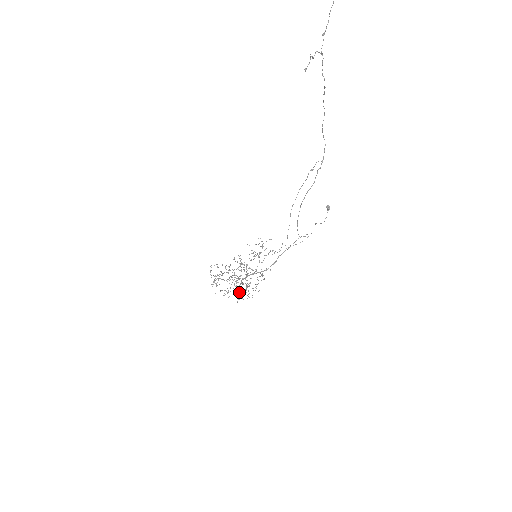
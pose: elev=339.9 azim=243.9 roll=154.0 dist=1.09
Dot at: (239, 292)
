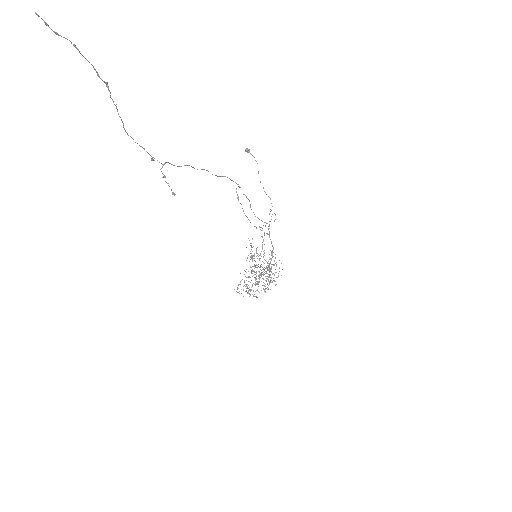
Dot at: occluded
